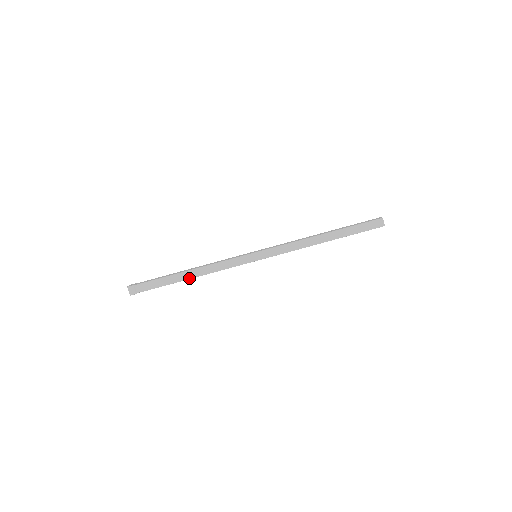
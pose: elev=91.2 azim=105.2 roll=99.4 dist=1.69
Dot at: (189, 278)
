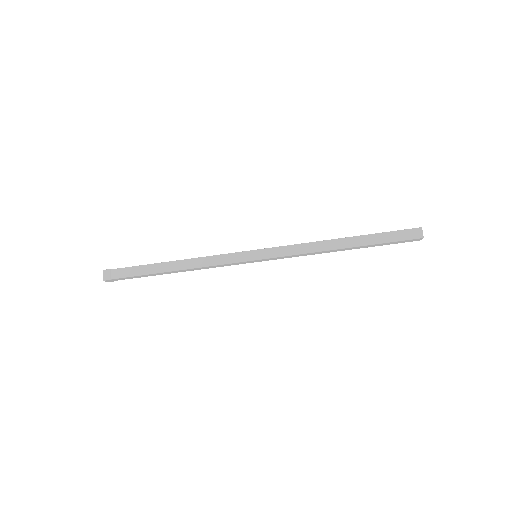
Dot at: occluded
